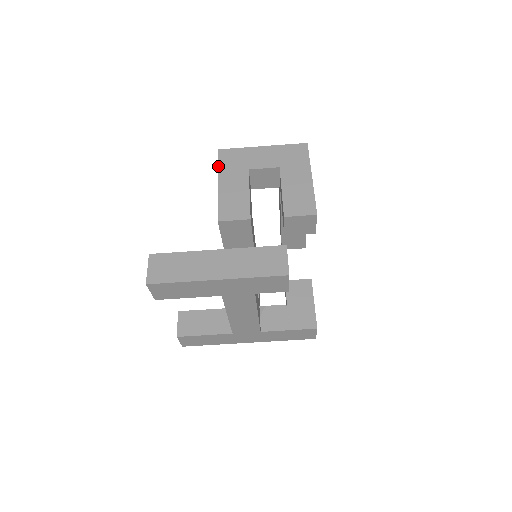
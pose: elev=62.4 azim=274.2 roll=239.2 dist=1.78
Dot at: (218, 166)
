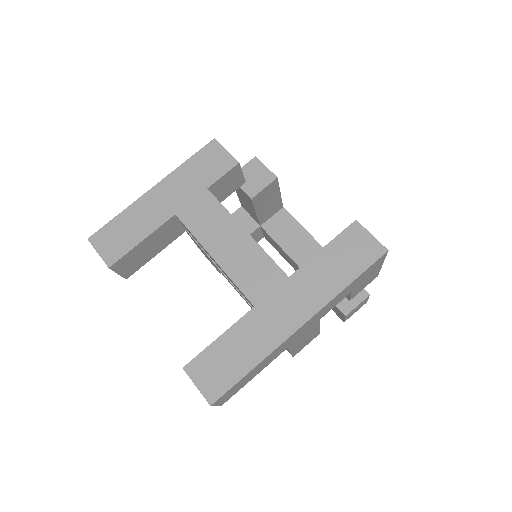
Dot at: (197, 246)
